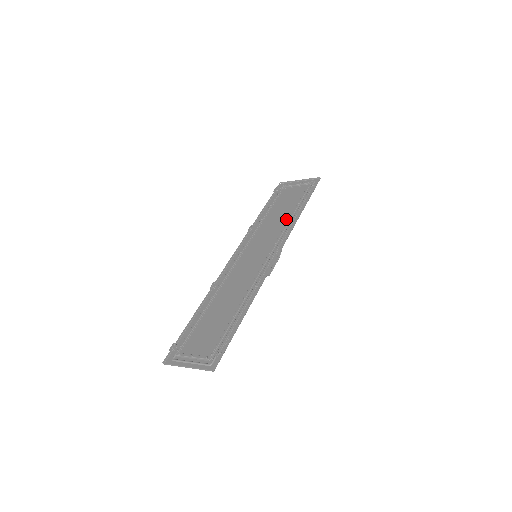
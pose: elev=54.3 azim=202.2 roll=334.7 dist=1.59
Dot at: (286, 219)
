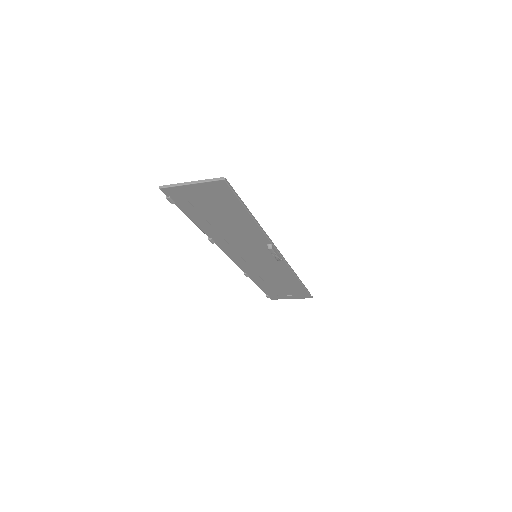
Dot at: (284, 276)
